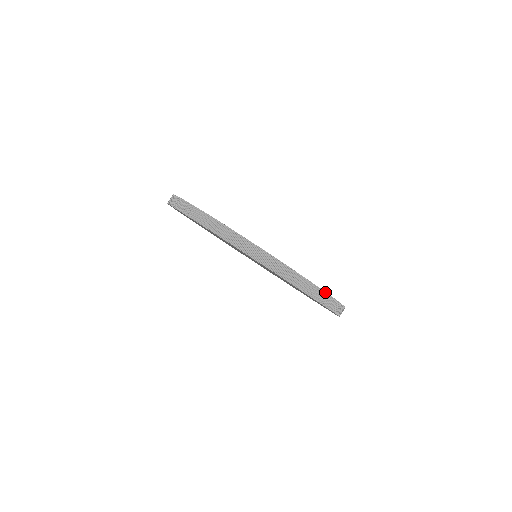
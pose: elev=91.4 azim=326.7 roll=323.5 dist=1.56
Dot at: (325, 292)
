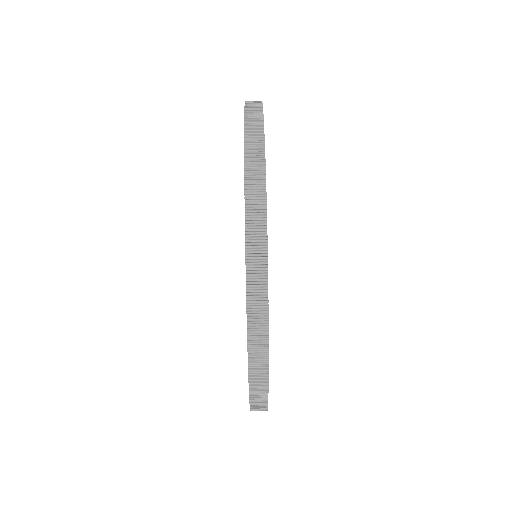
Dot at: (268, 353)
